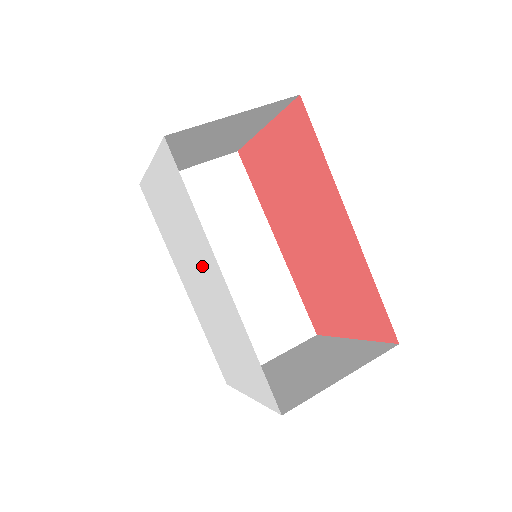
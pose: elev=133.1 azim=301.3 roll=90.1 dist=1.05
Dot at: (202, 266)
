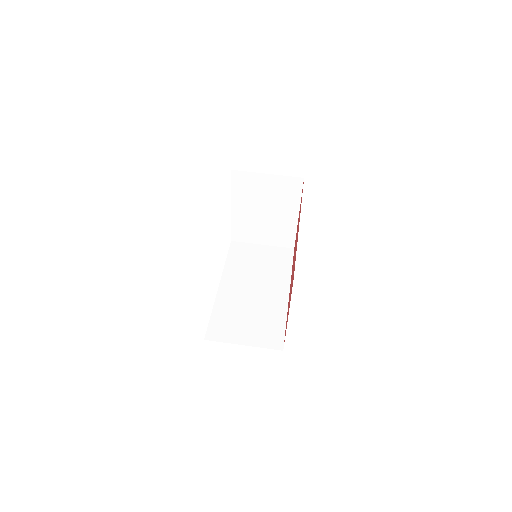
Dot at: occluded
